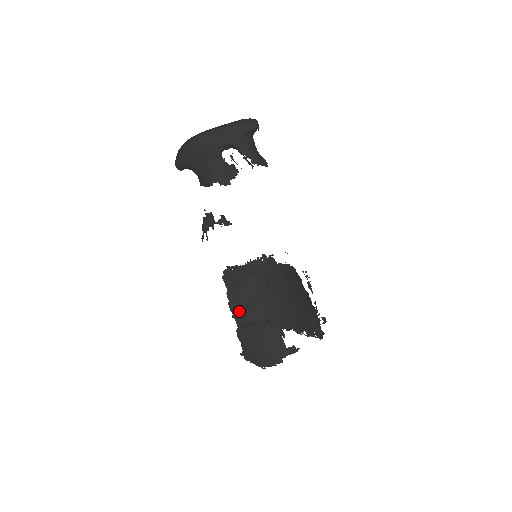
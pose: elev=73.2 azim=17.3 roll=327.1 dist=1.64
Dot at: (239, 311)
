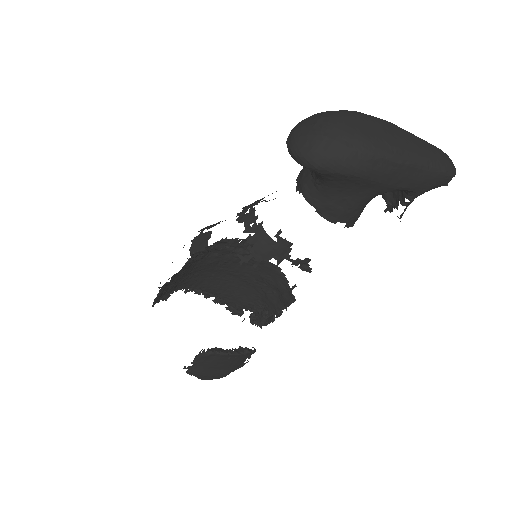
Dot at: (168, 285)
